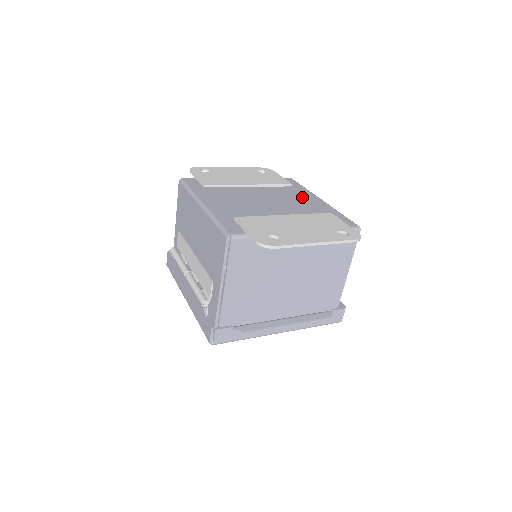
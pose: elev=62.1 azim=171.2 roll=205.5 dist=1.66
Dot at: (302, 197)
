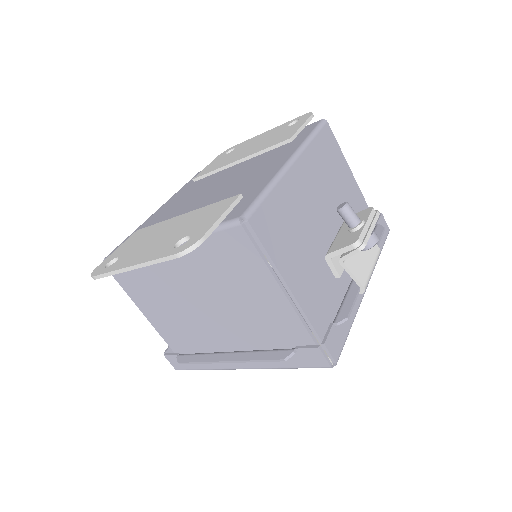
Dot at: (268, 164)
